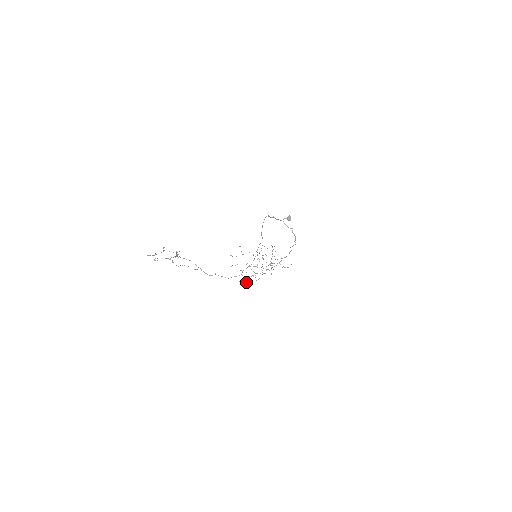
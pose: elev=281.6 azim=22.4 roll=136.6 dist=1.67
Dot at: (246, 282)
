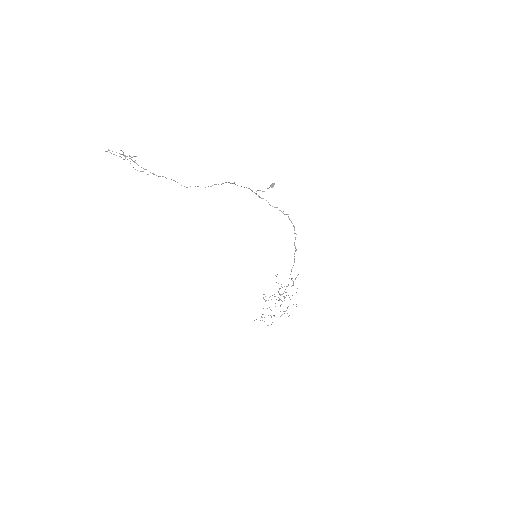
Dot at: occluded
